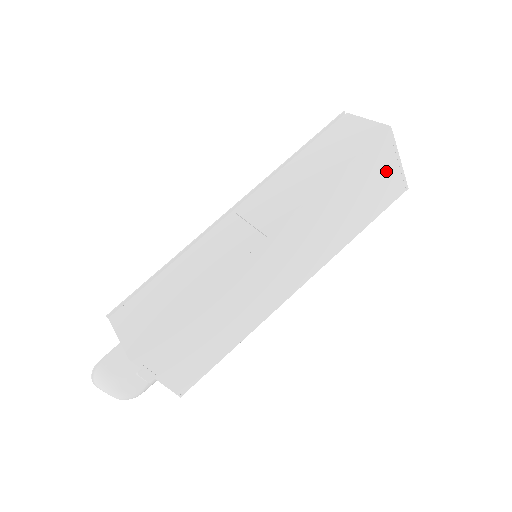
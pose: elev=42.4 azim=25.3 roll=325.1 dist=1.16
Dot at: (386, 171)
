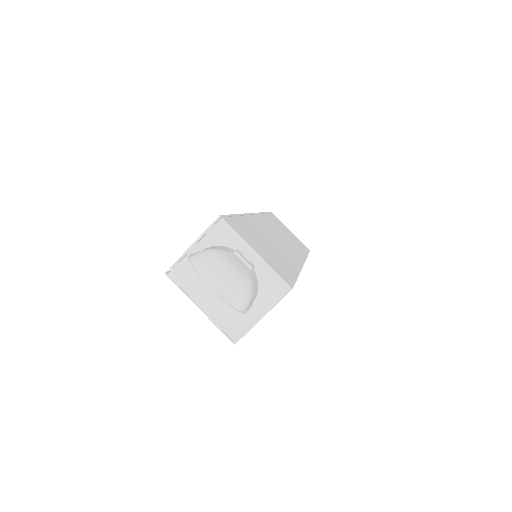
Dot at: (289, 232)
